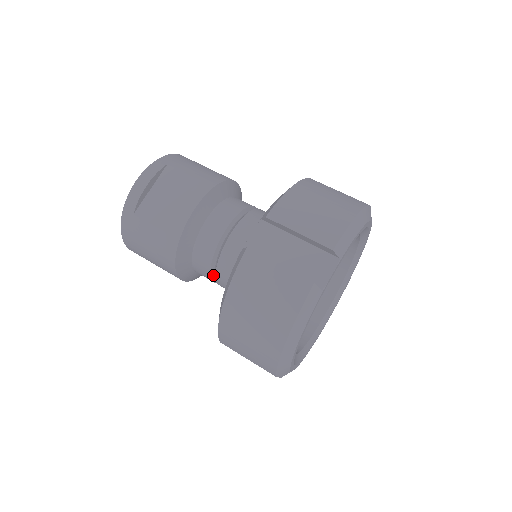
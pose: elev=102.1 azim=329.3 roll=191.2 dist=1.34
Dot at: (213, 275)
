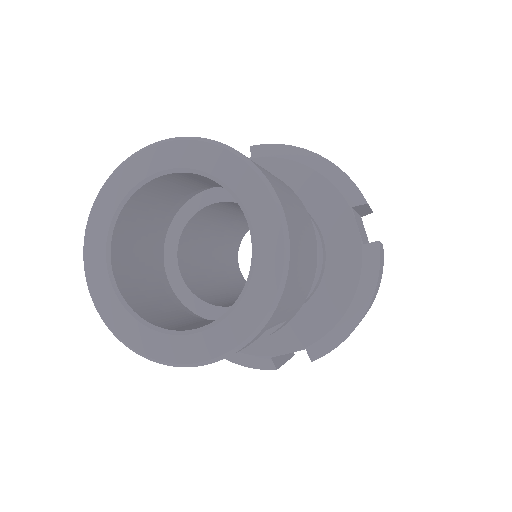
Dot at: occluded
